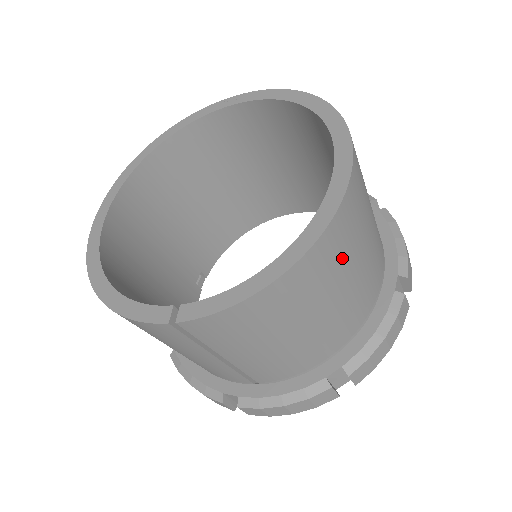
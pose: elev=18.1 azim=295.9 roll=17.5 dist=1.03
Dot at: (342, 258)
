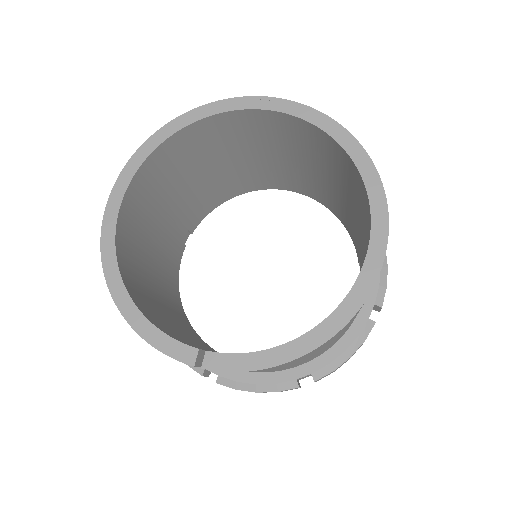
Dot at: occluded
